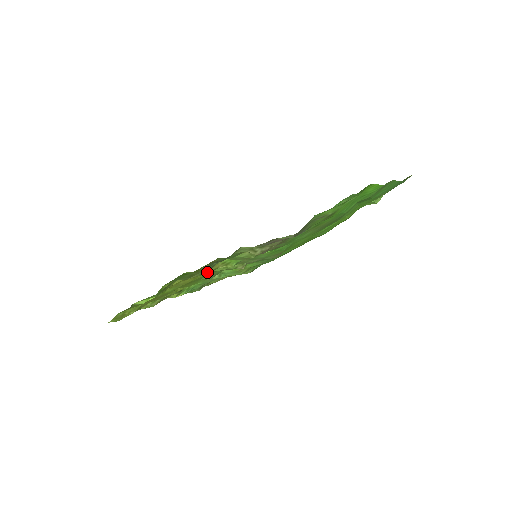
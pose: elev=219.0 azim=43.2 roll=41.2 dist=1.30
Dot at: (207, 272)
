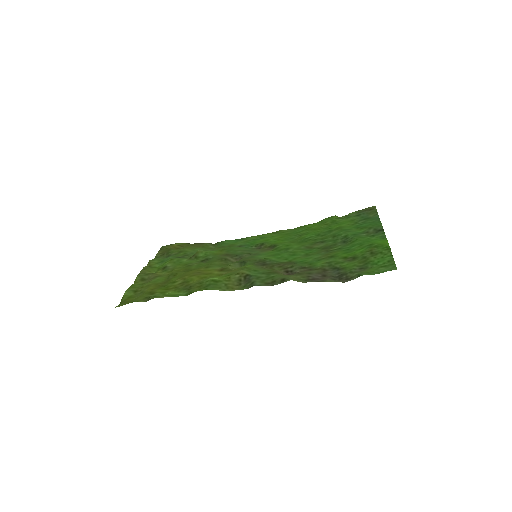
Dot at: (221, 271)
